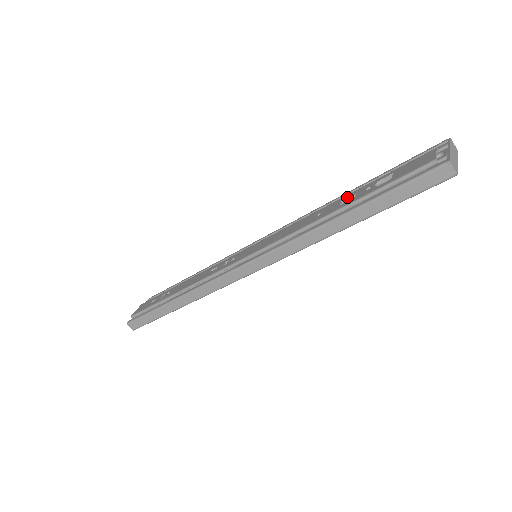
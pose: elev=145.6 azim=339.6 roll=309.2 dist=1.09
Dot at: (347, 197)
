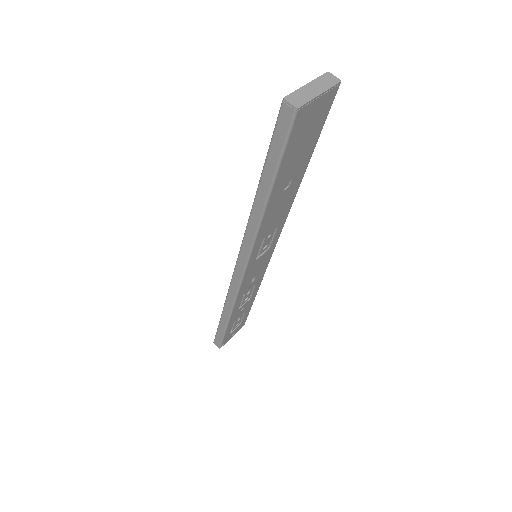
Dot at: occluded
